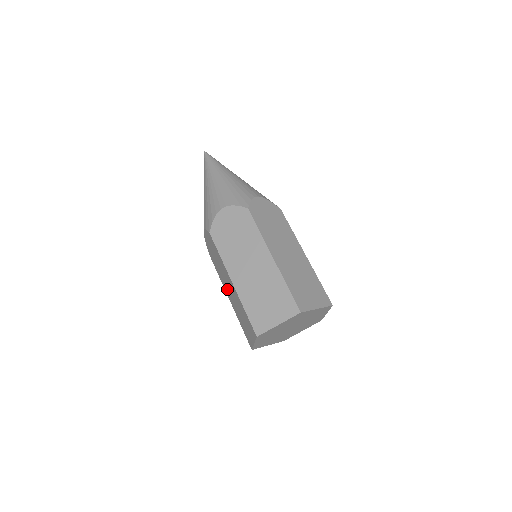
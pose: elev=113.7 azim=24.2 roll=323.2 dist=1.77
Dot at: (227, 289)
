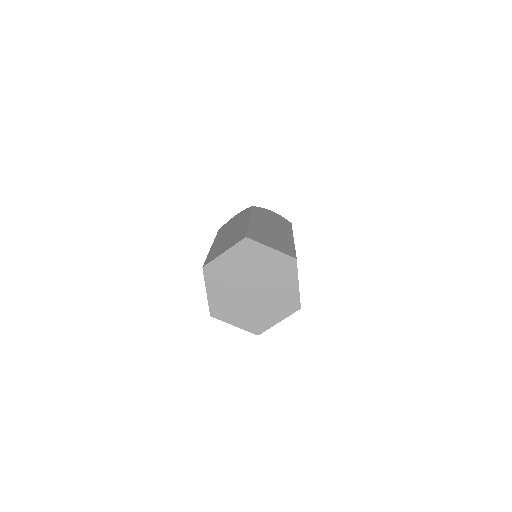
Dot at: occluded
